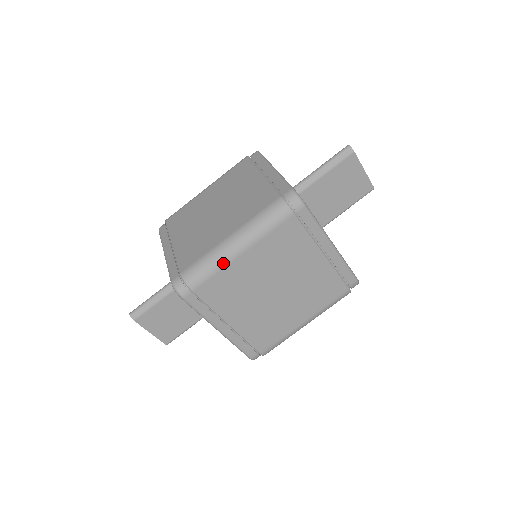
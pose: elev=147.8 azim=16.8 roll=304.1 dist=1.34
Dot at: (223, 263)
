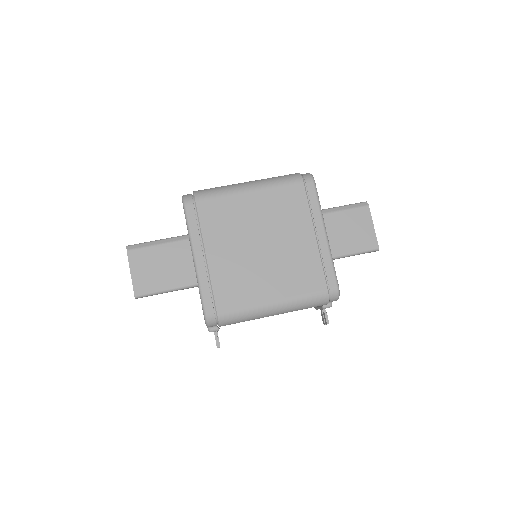
Dot at: (231, 191)
